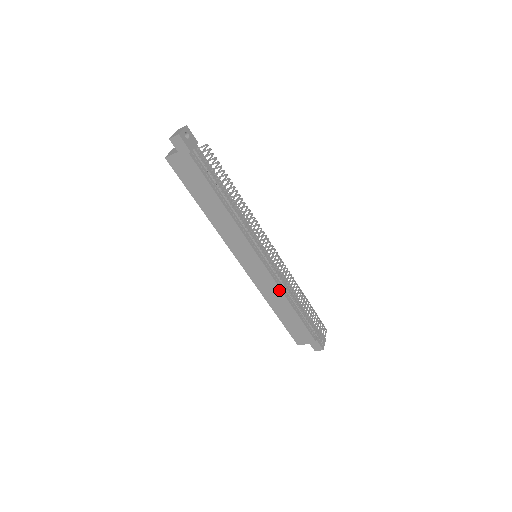
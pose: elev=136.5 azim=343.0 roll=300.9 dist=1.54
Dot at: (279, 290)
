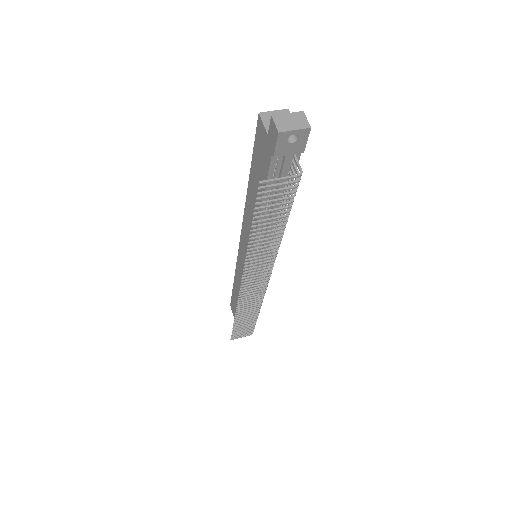
Dot at: occluded
